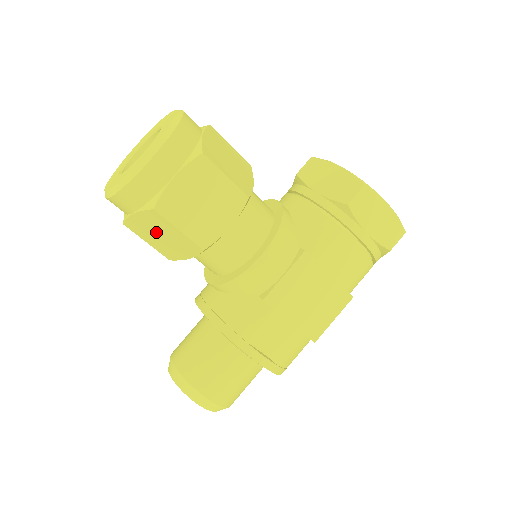
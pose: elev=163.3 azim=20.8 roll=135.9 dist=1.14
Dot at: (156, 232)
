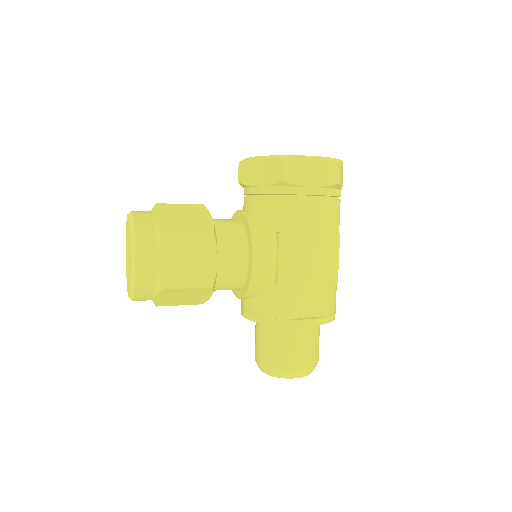
Dot at: (177, 298)
